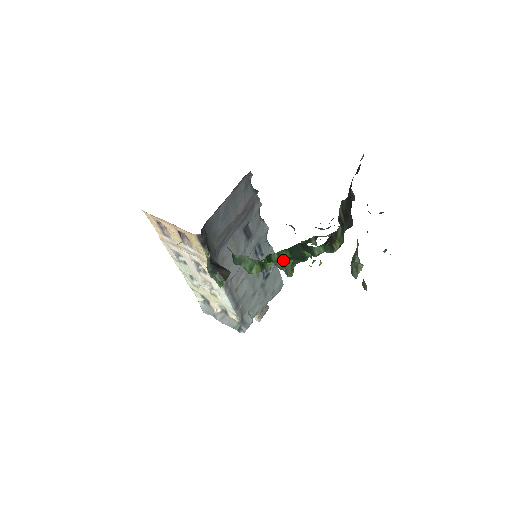
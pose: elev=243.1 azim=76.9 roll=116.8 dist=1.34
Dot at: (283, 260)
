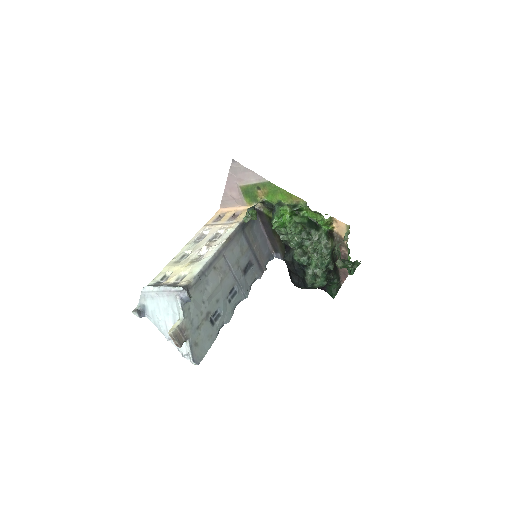
Dot at: (300, 222)
